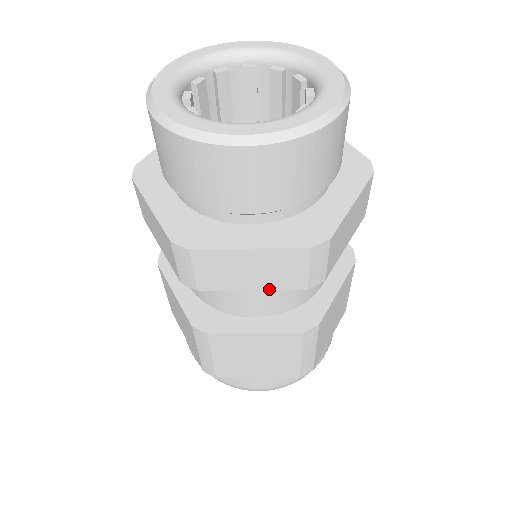
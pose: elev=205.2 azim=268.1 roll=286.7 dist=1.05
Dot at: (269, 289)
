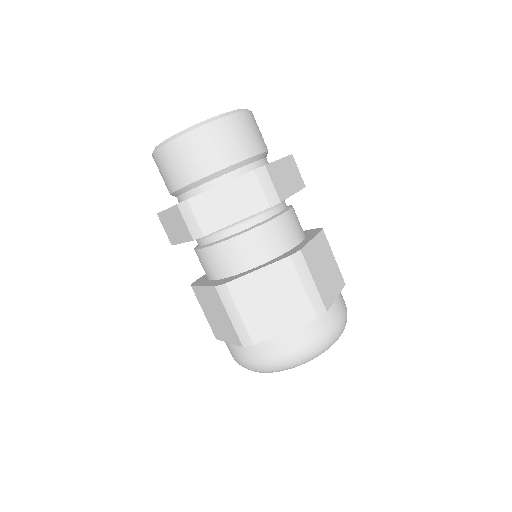
Dot at: (246, 217)
